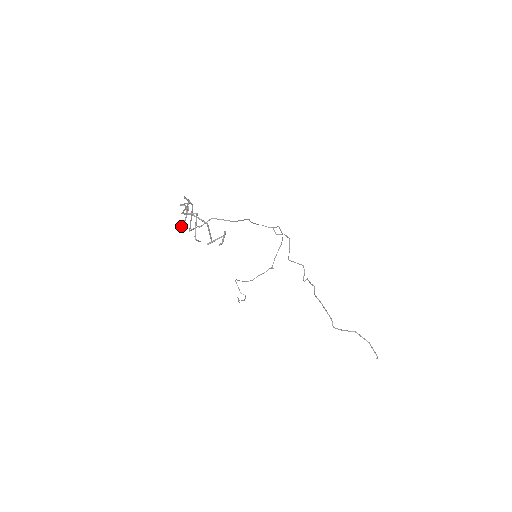
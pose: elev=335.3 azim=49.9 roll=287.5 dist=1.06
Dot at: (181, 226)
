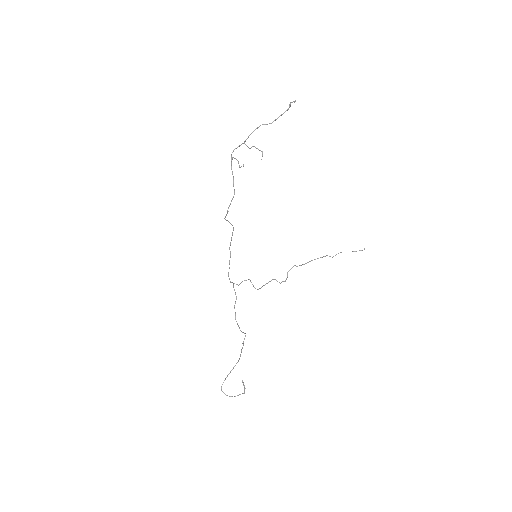
Dot at: (241, 166)
